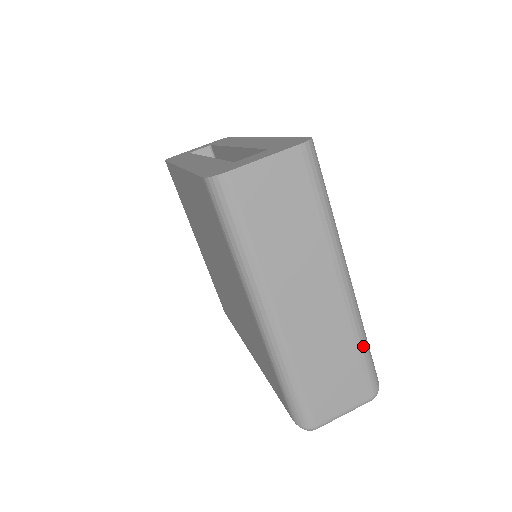
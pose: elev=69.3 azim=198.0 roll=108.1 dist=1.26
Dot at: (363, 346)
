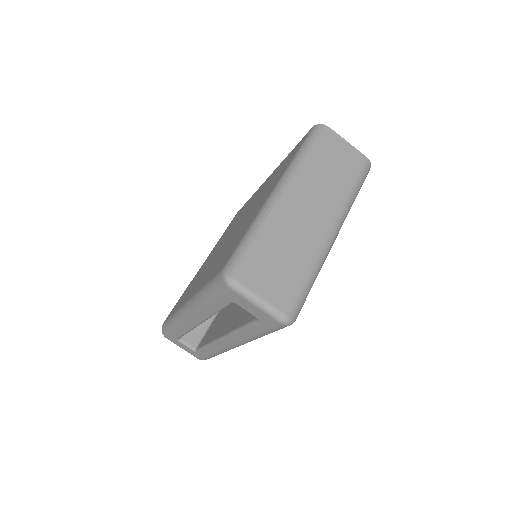
Dot at: (311, 276)
